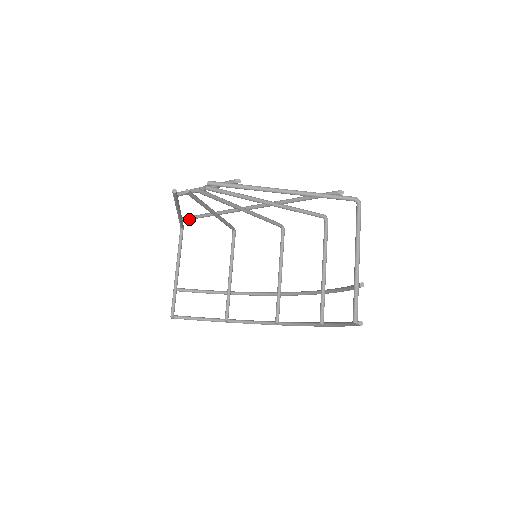
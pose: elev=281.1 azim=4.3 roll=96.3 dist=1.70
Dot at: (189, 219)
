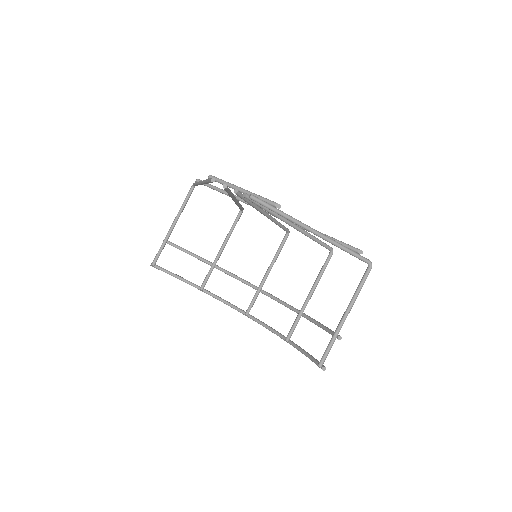
Dot at: (206, 185)
